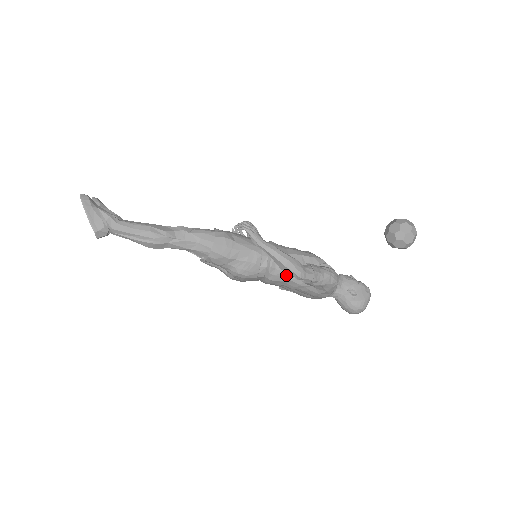
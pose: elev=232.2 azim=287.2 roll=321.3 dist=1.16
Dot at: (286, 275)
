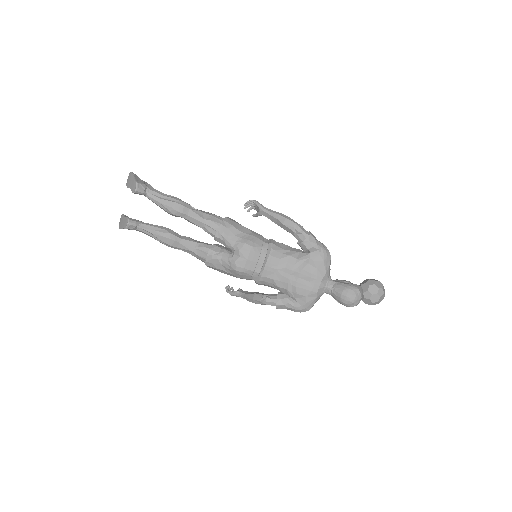
Dot at: (285, 252)
